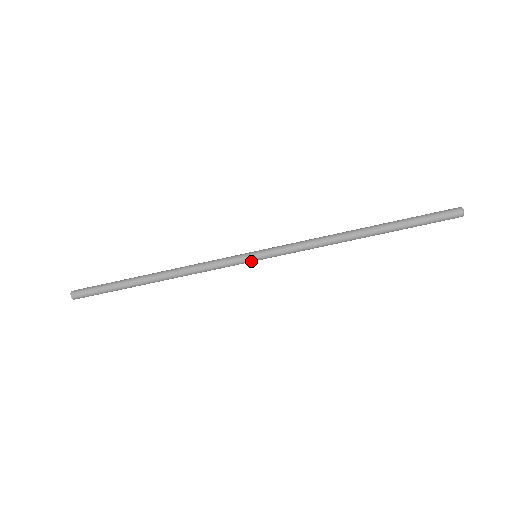
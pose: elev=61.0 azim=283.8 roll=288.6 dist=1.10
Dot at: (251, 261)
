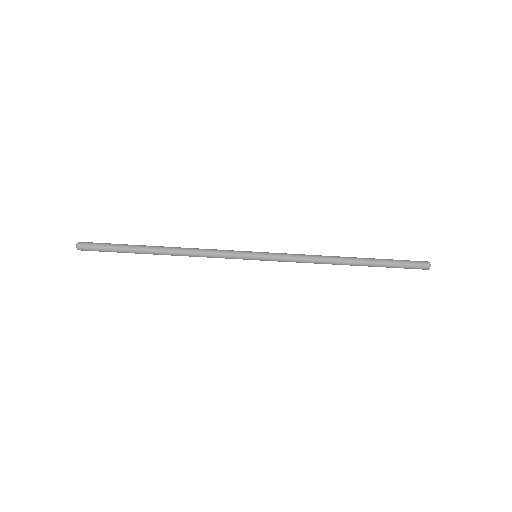
Dot at: (251, 259)
